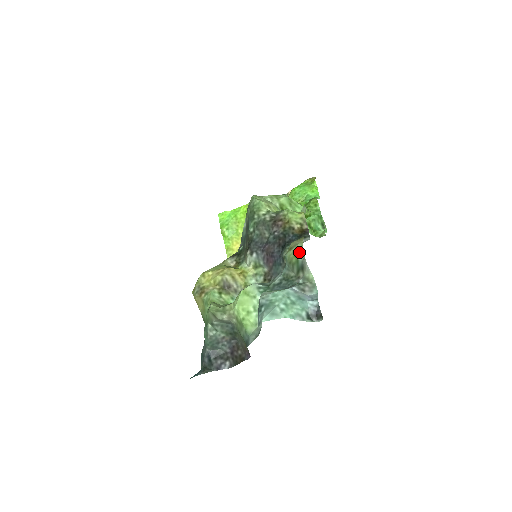
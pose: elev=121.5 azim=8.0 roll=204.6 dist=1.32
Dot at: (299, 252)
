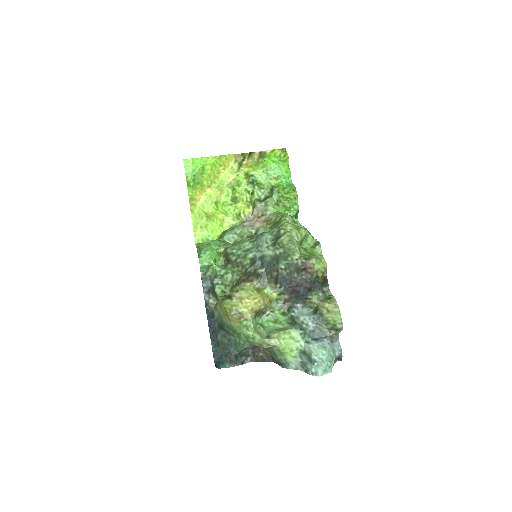
Dot at: (338, 320)
